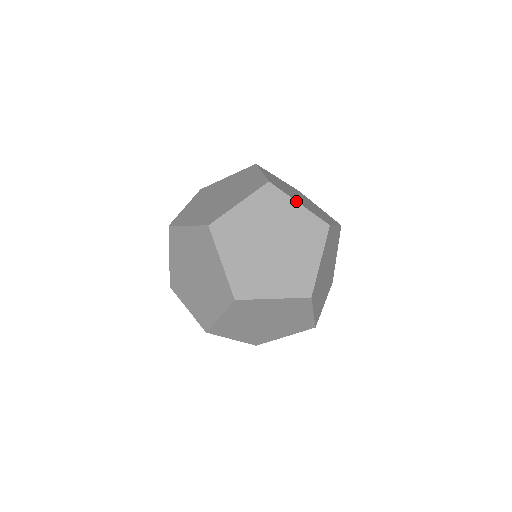
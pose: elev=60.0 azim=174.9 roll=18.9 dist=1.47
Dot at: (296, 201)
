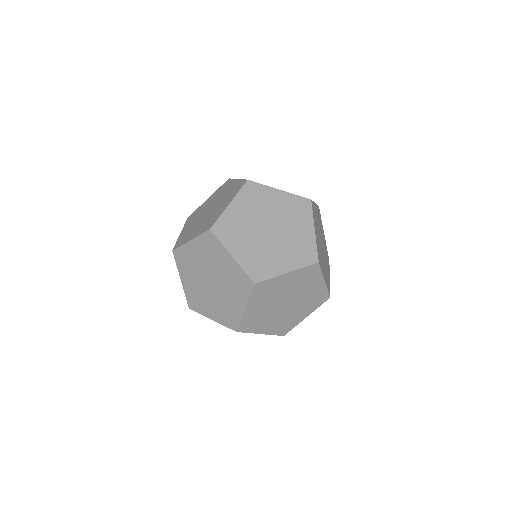
Dot at: (276, 189)
